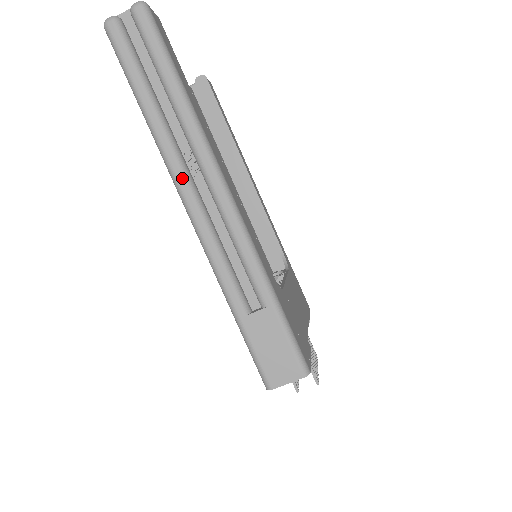
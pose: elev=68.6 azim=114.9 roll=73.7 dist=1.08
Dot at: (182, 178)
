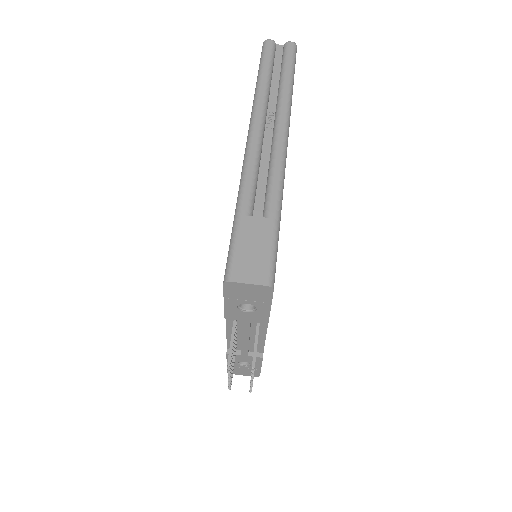
Dot at: (259, 118)
